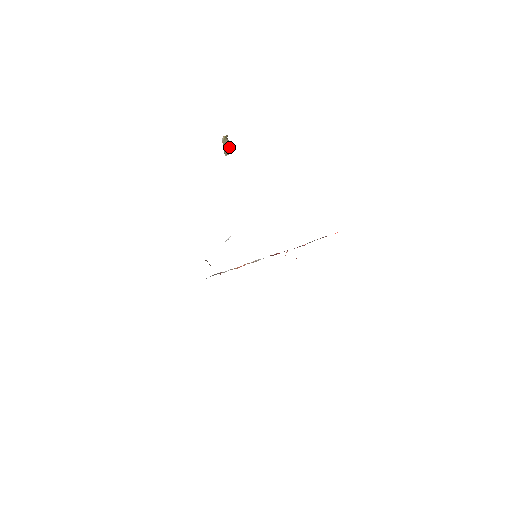
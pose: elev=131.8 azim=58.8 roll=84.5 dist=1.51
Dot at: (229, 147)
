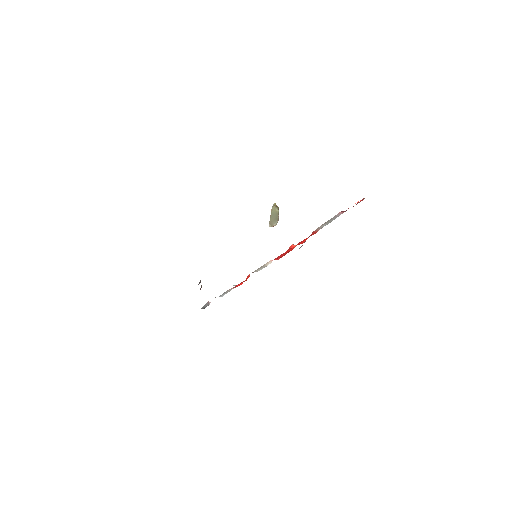
Dot at: (276, 216)
